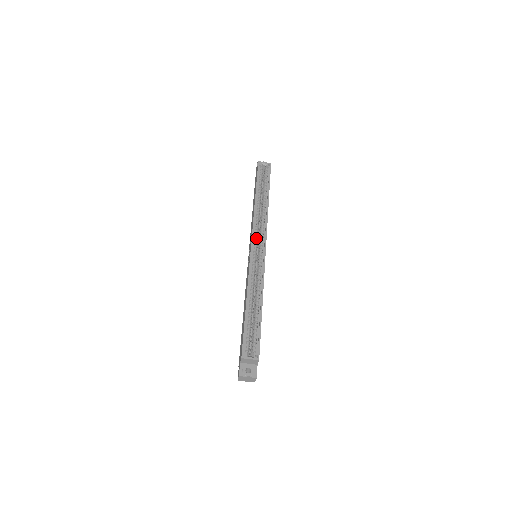
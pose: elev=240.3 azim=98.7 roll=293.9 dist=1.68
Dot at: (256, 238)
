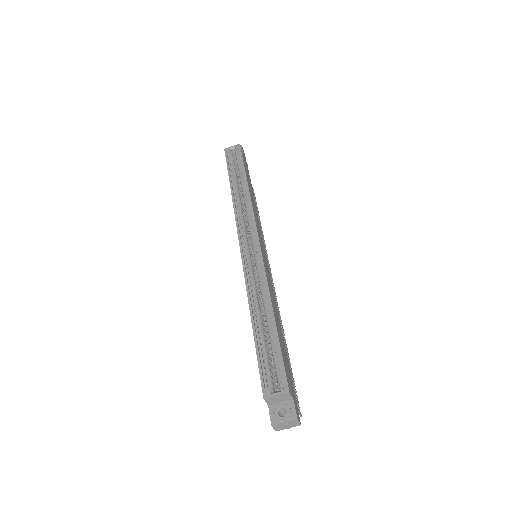
Dot at: (244, 234)
